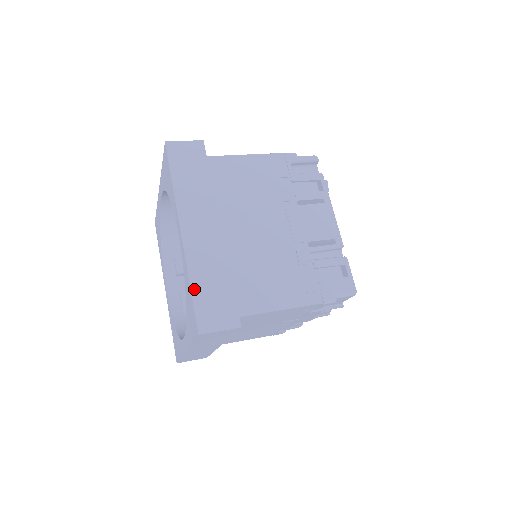
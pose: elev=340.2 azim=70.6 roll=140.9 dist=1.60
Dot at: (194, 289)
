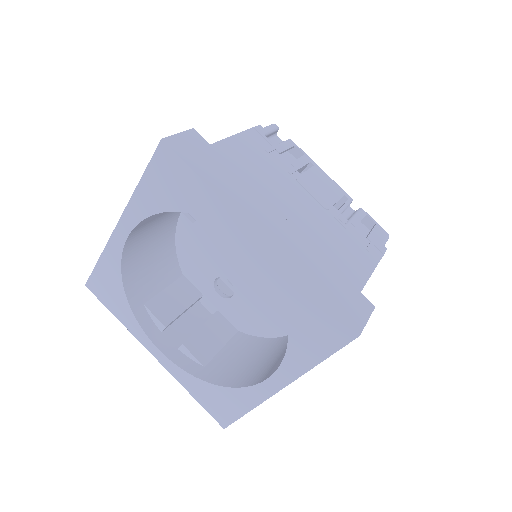
Dot at: (319, 291)
